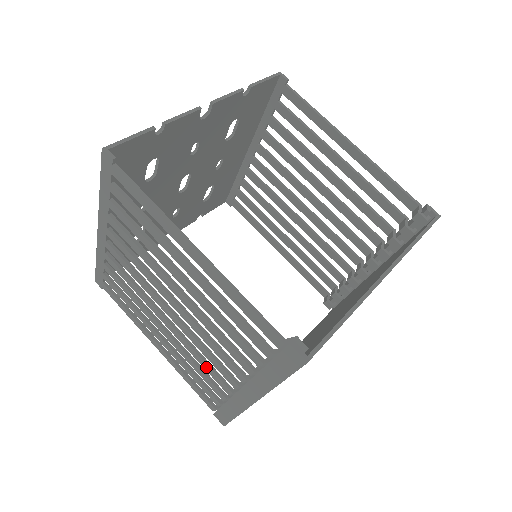
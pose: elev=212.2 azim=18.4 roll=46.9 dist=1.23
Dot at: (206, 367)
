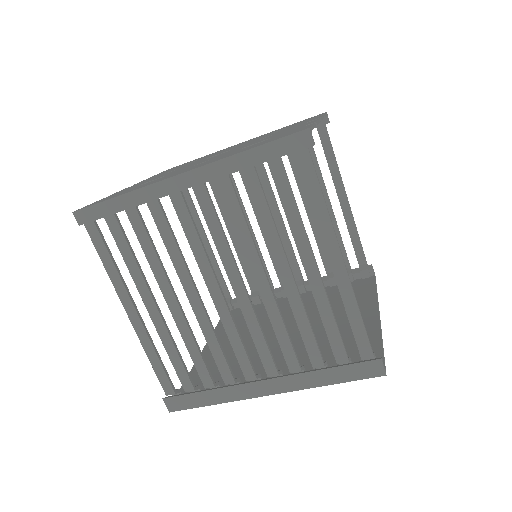
Dot at: (218, 353)
